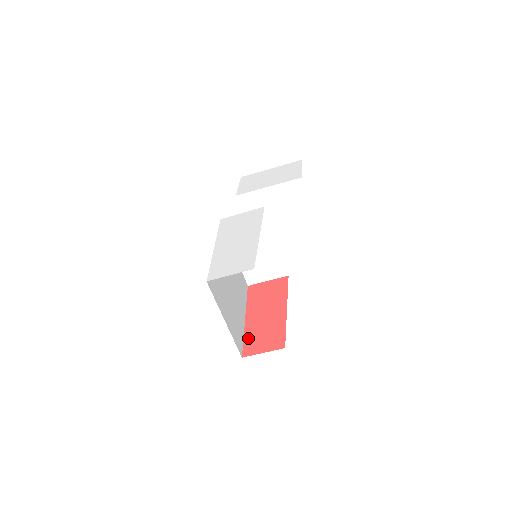
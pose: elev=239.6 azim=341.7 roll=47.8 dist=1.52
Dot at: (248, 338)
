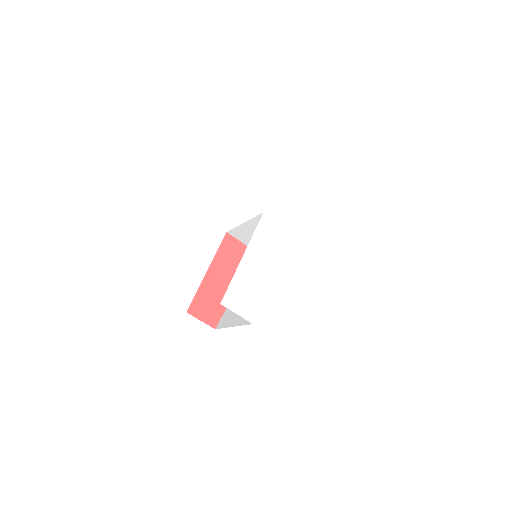
Dot at: (199, 296)
